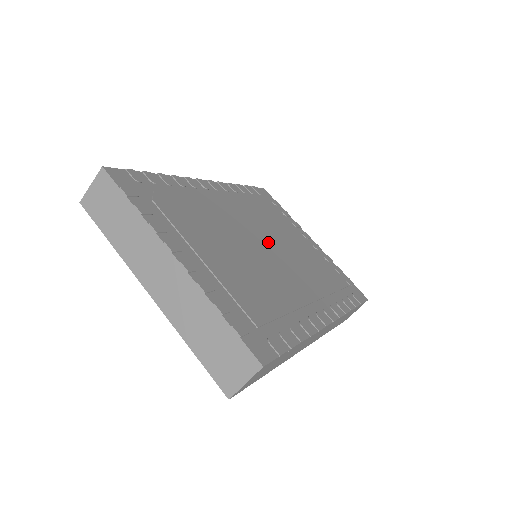
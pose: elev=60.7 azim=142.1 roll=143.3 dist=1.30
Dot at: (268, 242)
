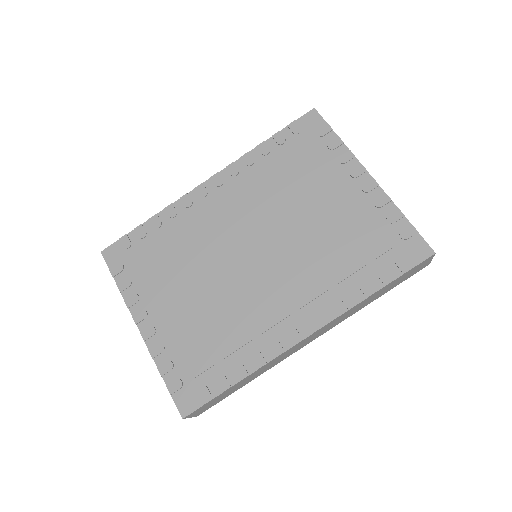
Dot at: (263, 239)
